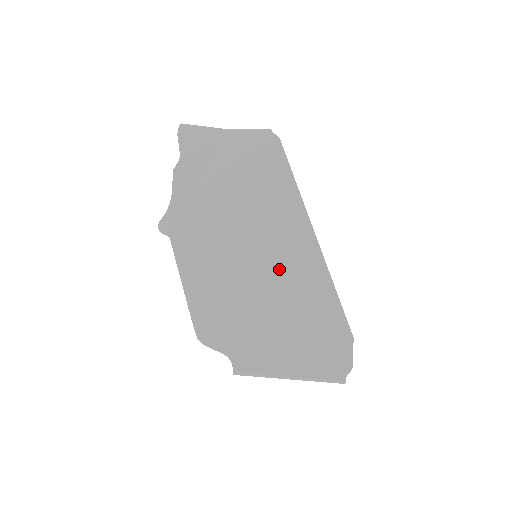
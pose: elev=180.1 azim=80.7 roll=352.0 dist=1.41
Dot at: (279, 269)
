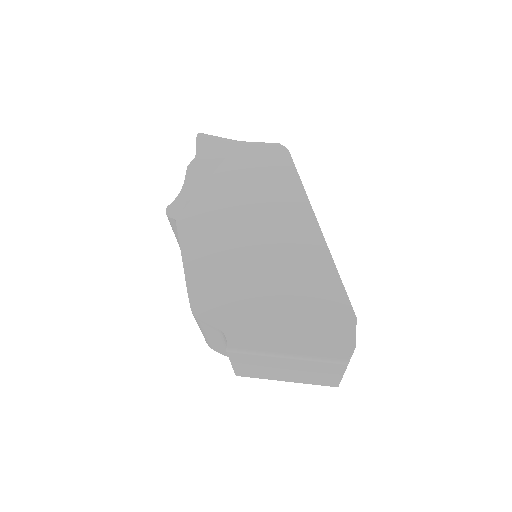
Dot at: (282, 252)
